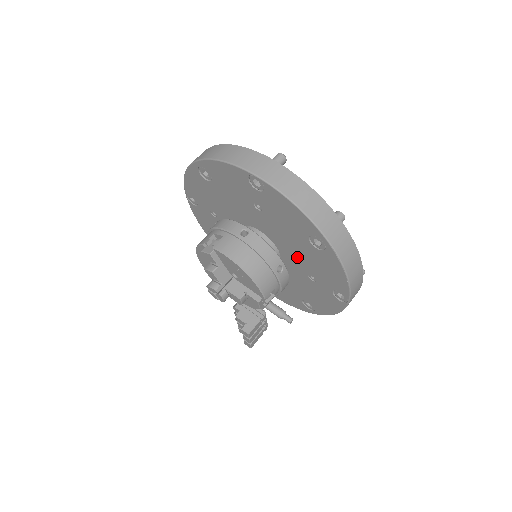
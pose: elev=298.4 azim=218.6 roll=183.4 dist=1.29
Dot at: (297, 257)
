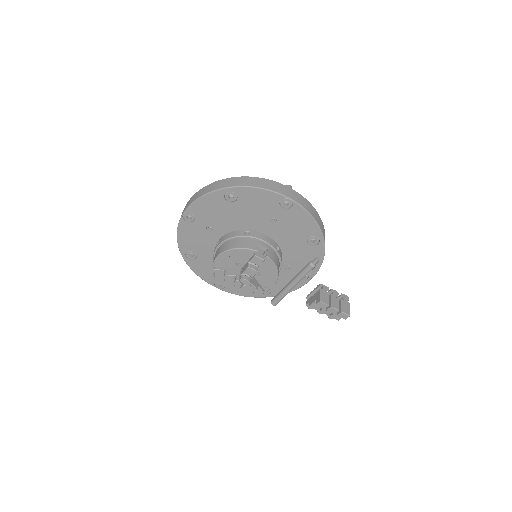
Dot at: (253, 222)
